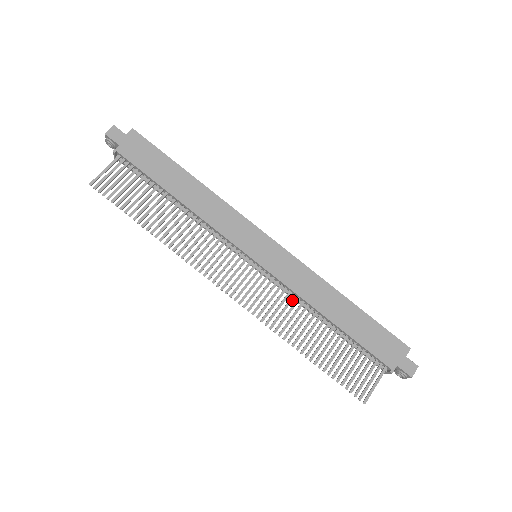
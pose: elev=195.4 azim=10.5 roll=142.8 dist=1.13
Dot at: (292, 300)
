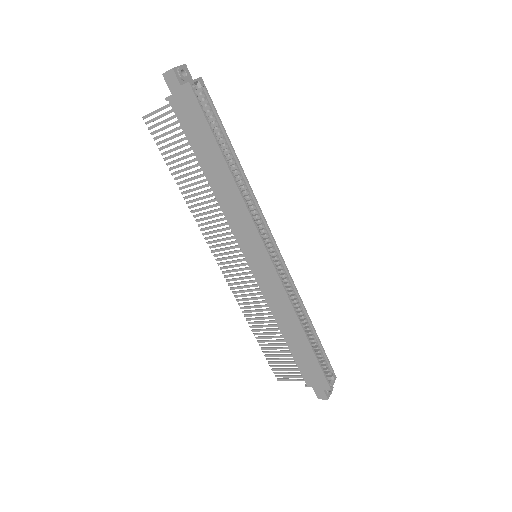
Dot at: occluded
